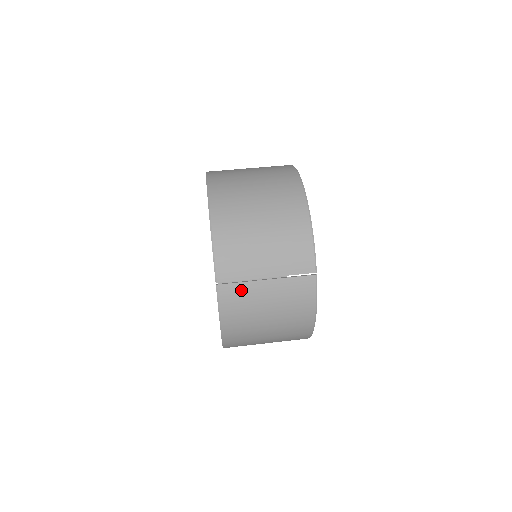
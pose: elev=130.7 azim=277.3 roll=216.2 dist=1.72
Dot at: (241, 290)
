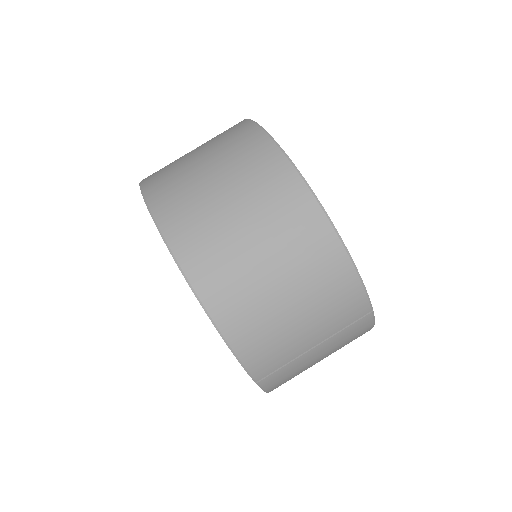
Dot at: (287, 370)
